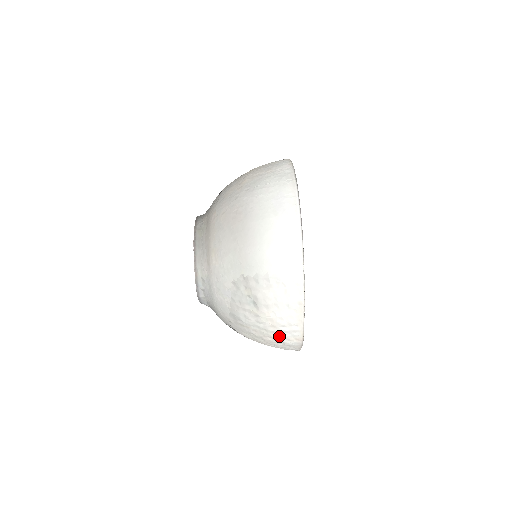
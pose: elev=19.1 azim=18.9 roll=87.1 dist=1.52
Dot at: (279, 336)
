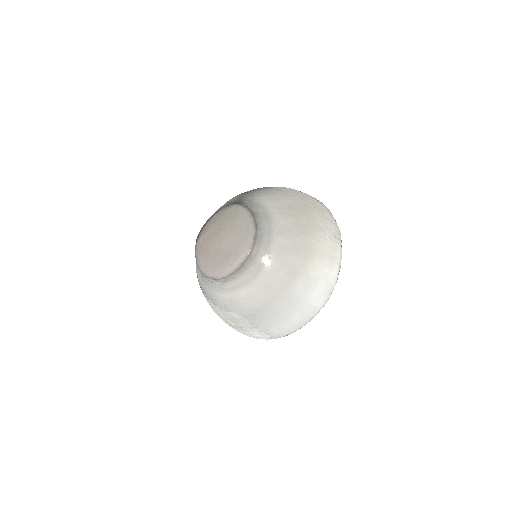
Dot at: occluded
